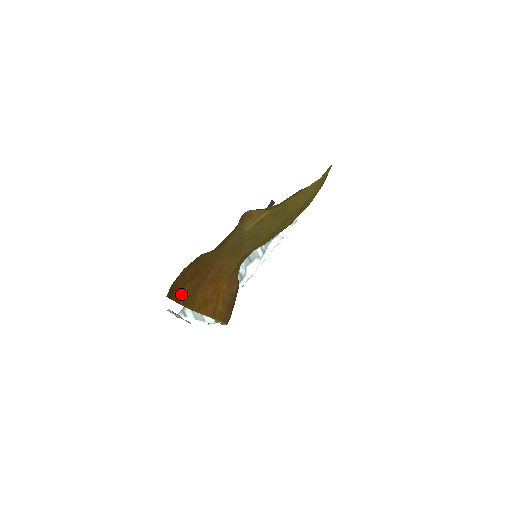
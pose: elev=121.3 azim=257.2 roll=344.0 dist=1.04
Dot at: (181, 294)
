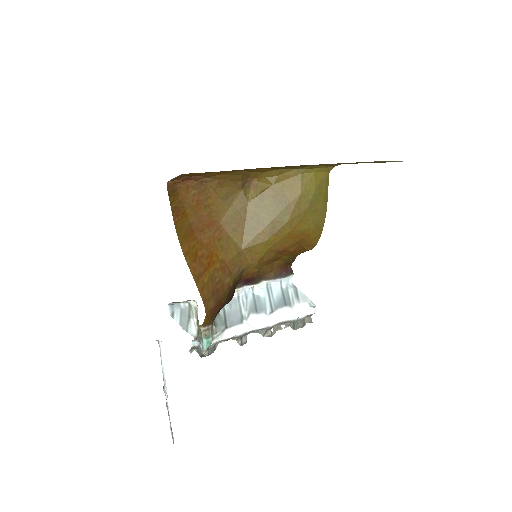
Dot at: (178, 211)
